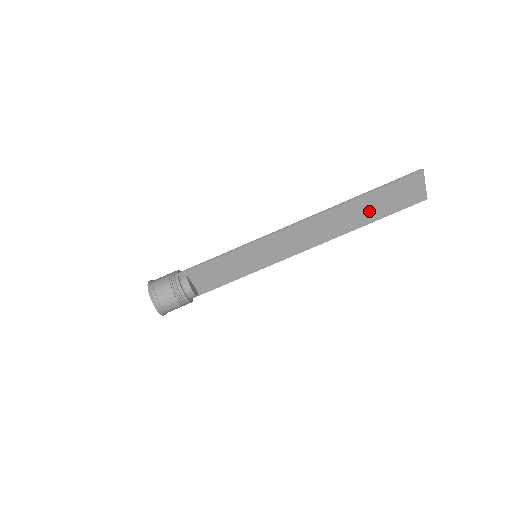
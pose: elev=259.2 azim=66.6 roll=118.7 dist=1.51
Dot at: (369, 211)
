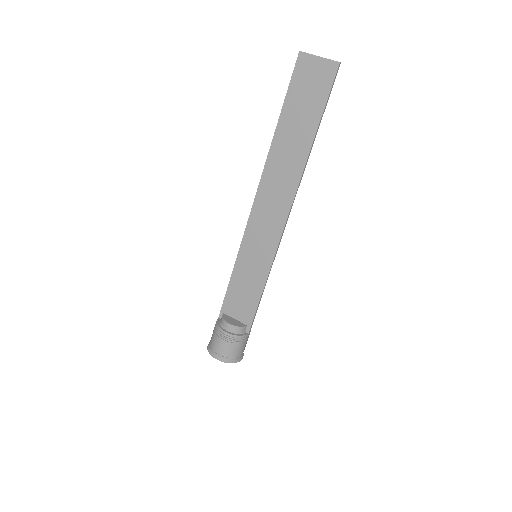
Dot at: (299, 131)
